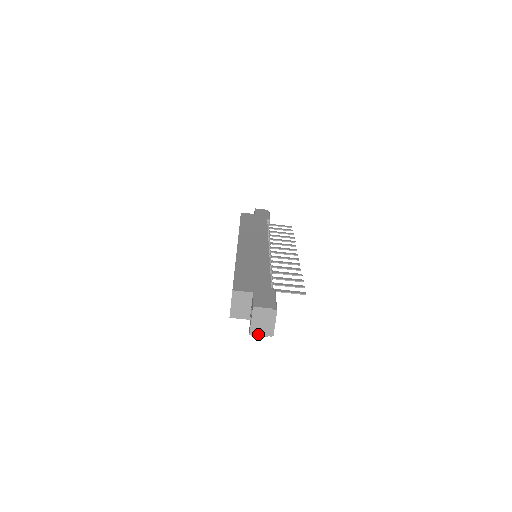
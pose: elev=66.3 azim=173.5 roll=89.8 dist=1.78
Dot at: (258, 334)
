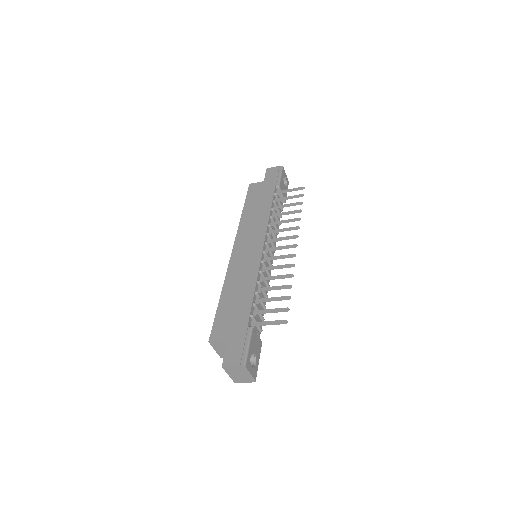
Dot at: (241, 381)
